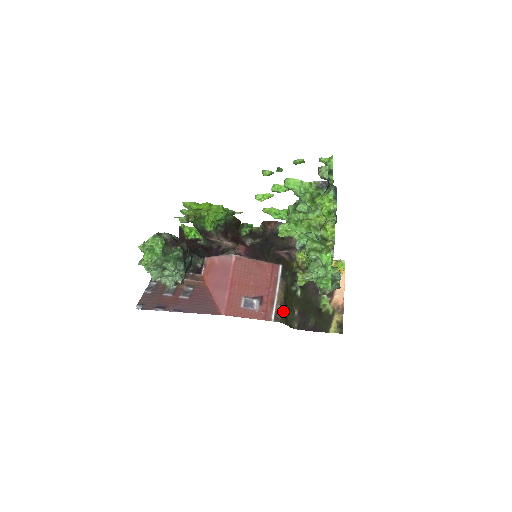
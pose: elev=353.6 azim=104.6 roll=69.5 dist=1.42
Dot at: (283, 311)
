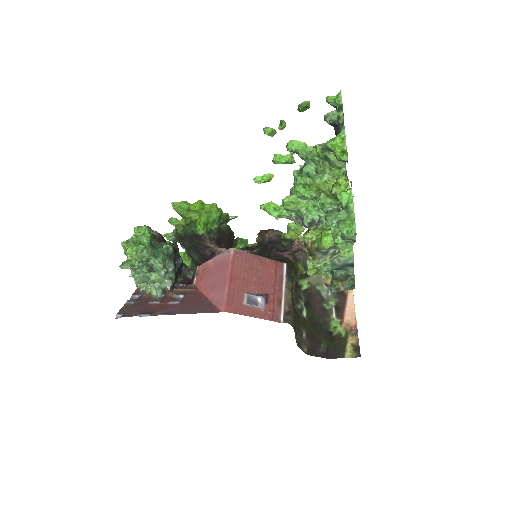
Dot at: (292, 315)
